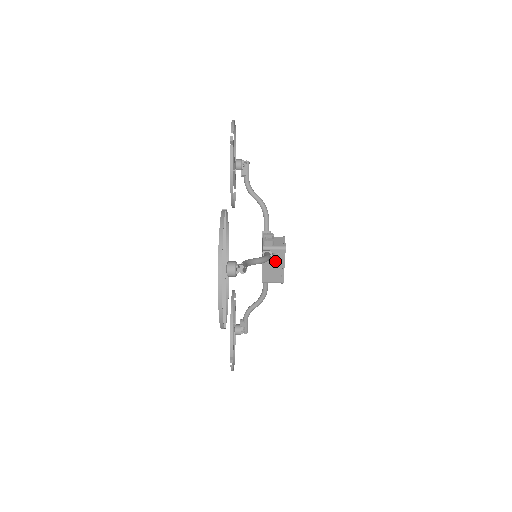
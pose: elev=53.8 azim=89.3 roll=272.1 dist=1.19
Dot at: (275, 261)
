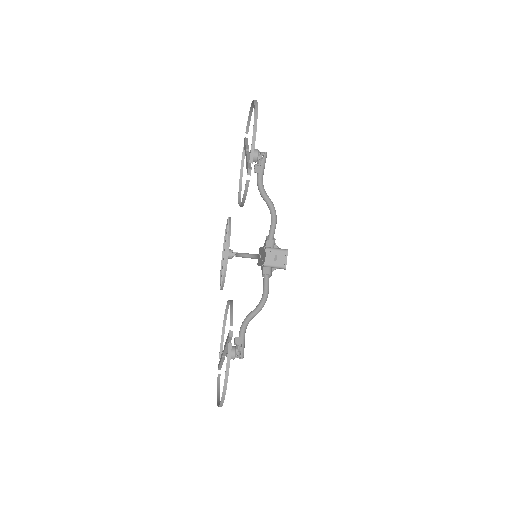
Dot at: occluded
